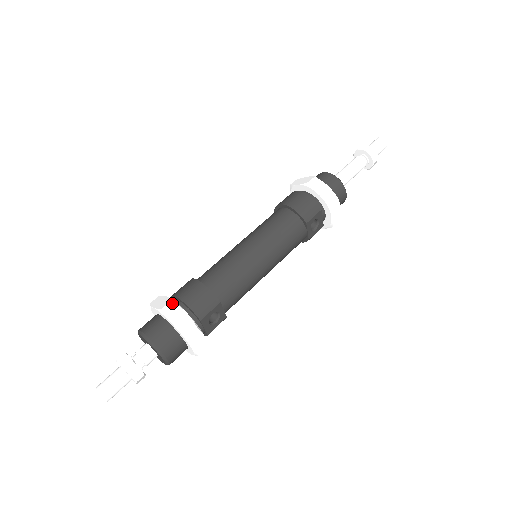
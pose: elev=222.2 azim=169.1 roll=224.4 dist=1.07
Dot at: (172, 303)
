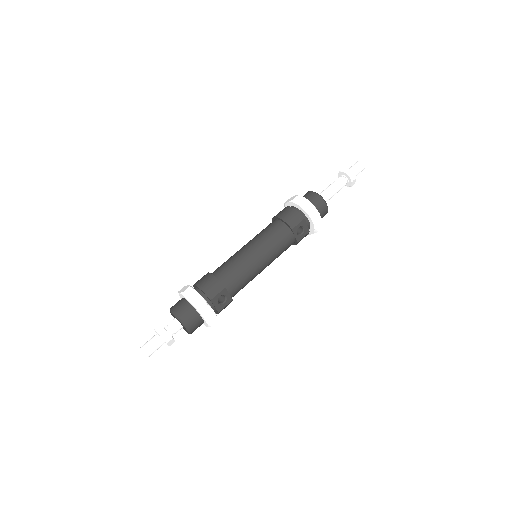
Dot at: (190, 288)
